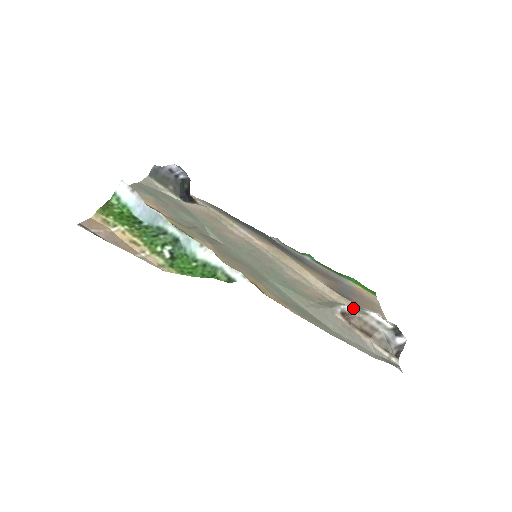
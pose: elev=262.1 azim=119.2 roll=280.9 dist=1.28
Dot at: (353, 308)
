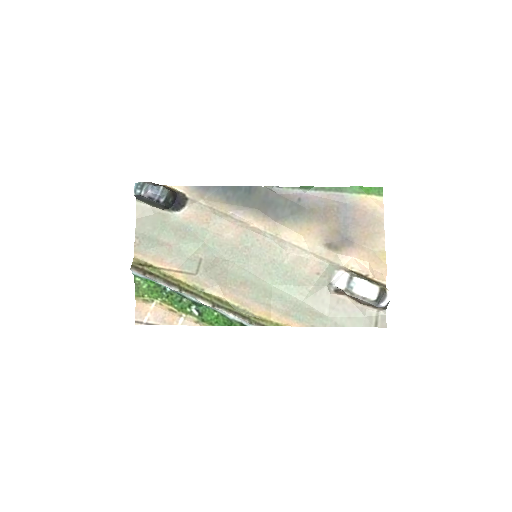
Dot at: (343, 287)
